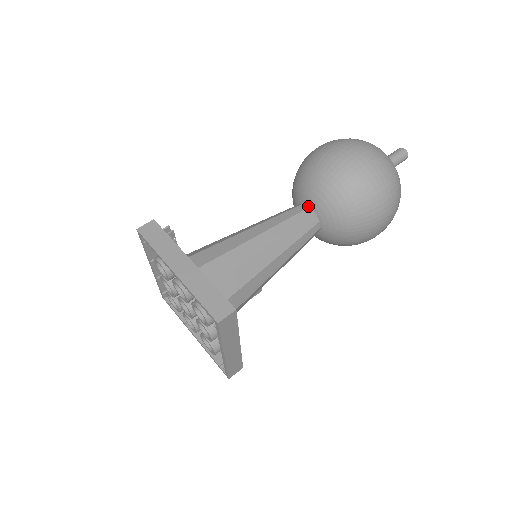
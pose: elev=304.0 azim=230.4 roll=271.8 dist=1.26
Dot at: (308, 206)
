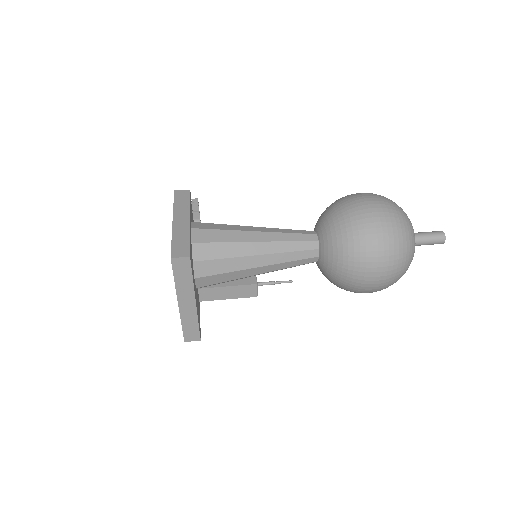
Dot at: (316, 233)
